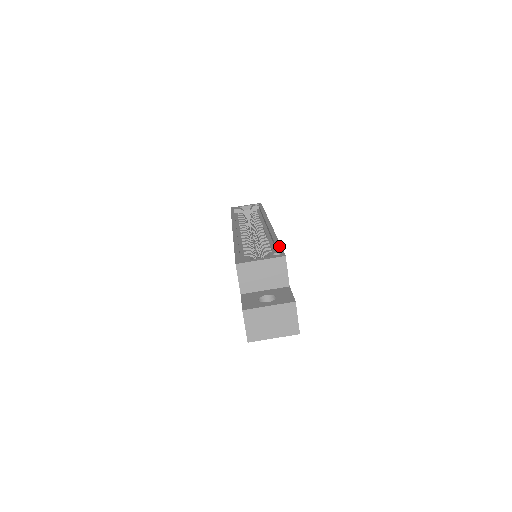
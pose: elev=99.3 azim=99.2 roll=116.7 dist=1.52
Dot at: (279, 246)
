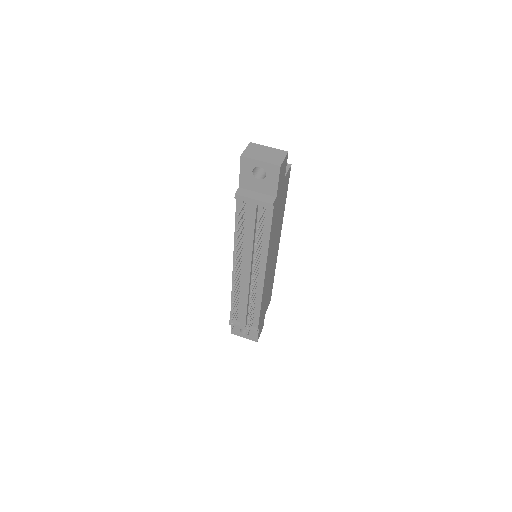
Dot at: occluded
